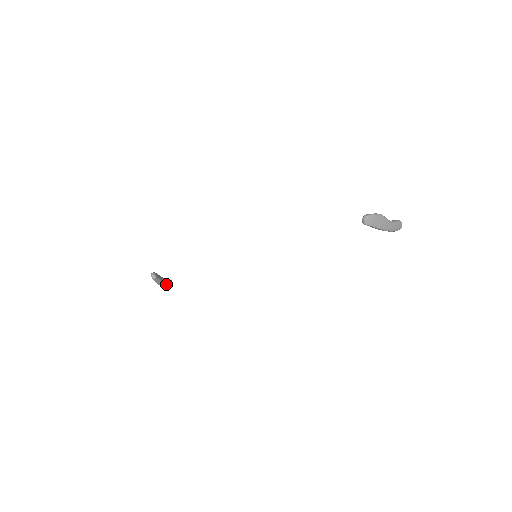
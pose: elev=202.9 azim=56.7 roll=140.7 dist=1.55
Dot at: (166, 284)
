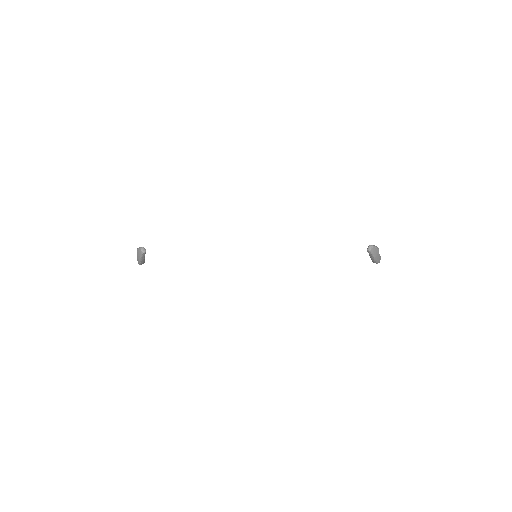
Dot at: (143, 262)
